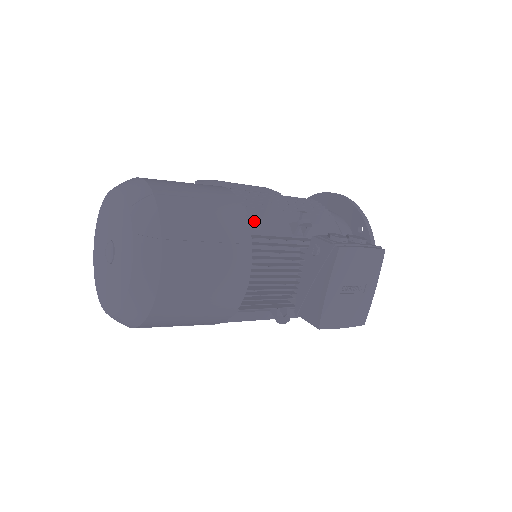
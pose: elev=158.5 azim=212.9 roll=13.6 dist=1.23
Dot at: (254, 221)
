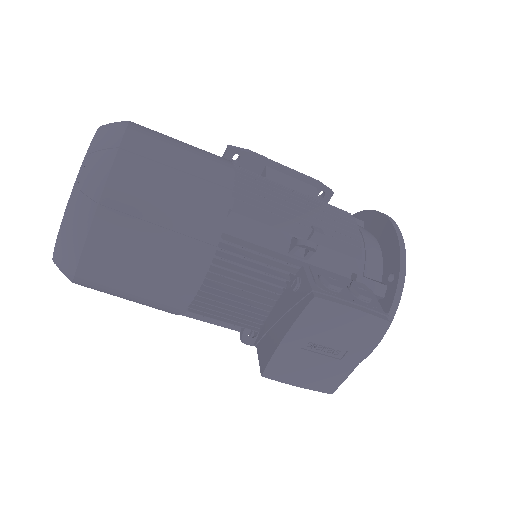
Dot at: (242, 219)
